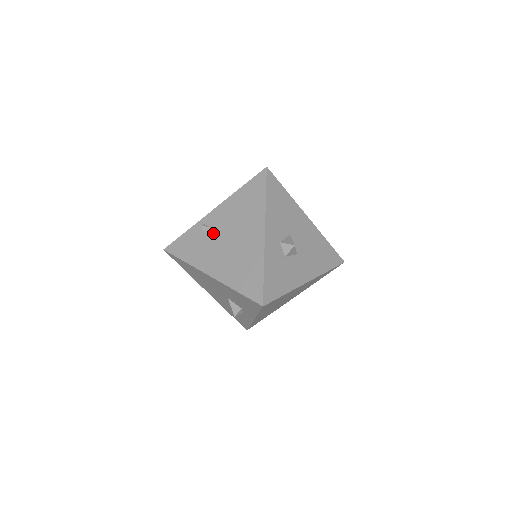
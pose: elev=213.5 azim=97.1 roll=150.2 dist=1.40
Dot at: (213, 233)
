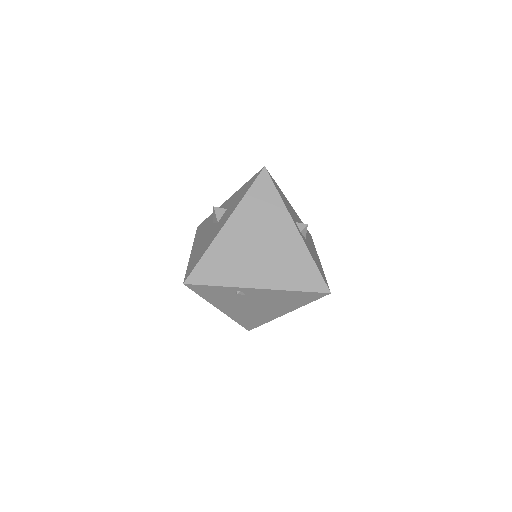
Dot at: (244, 298)
